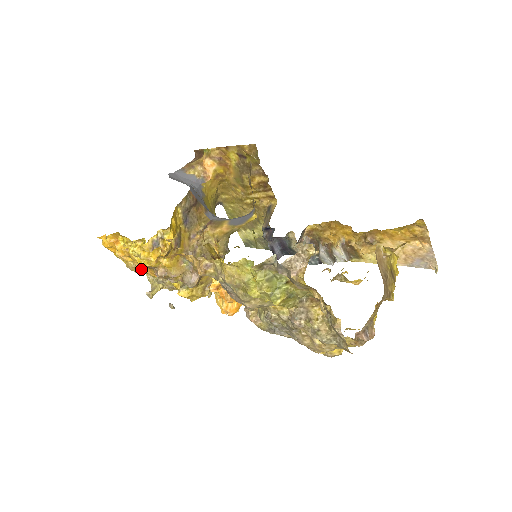
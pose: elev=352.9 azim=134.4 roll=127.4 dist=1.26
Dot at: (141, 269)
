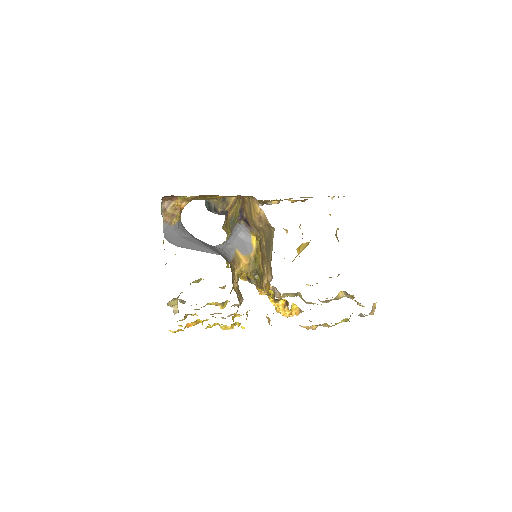
Dot at: occluded
